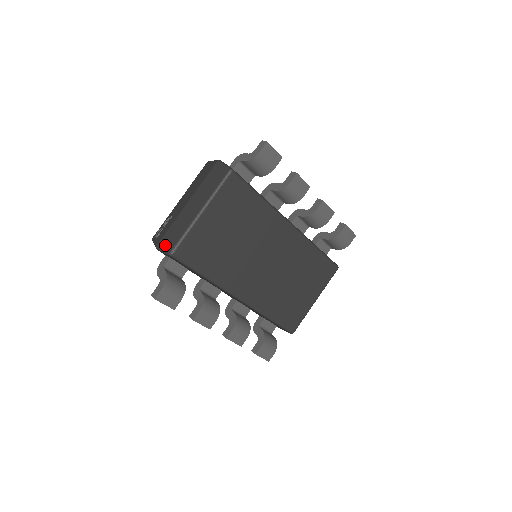
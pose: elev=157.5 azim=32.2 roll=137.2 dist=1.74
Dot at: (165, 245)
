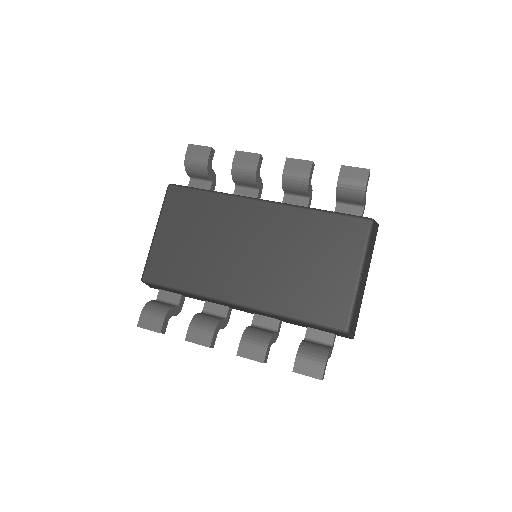
Dot at: occluded
